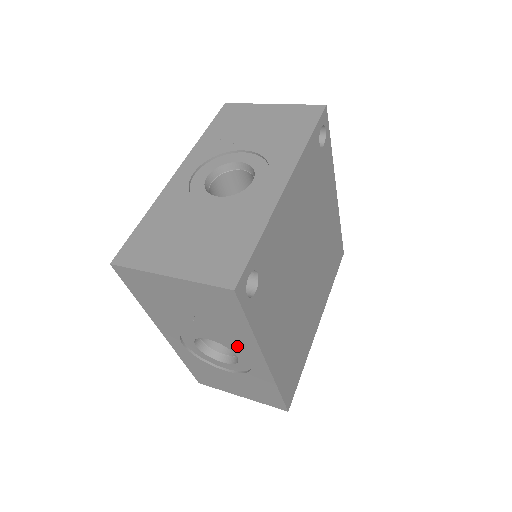
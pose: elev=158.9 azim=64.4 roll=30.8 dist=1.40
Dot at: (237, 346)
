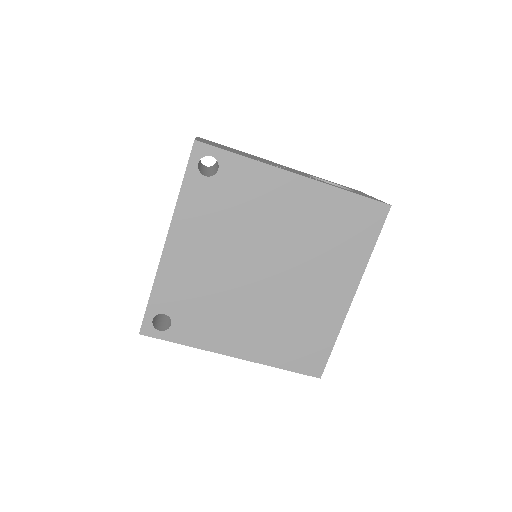
Dot at: occluded
